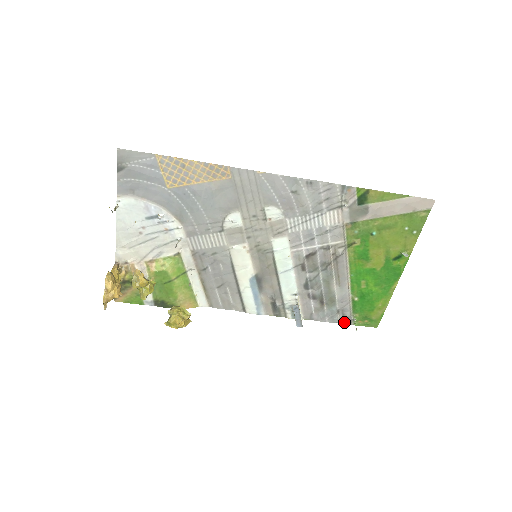
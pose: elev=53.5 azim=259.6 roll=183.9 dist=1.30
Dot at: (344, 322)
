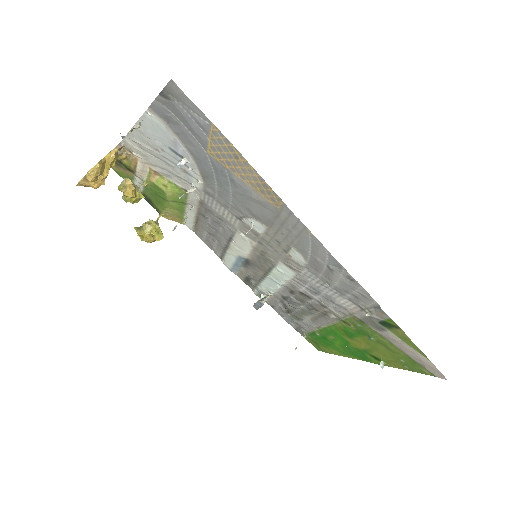
Dot at: (296, 329)
